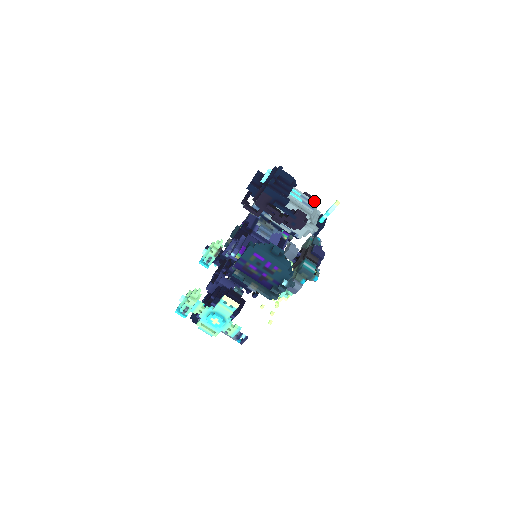
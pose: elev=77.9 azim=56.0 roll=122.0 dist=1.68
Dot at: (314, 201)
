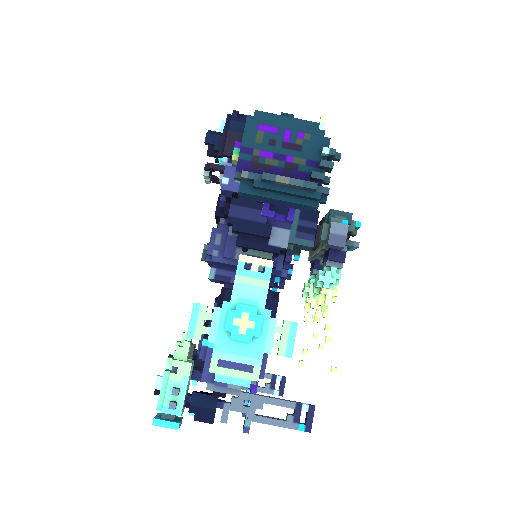
Dot at: occluded
